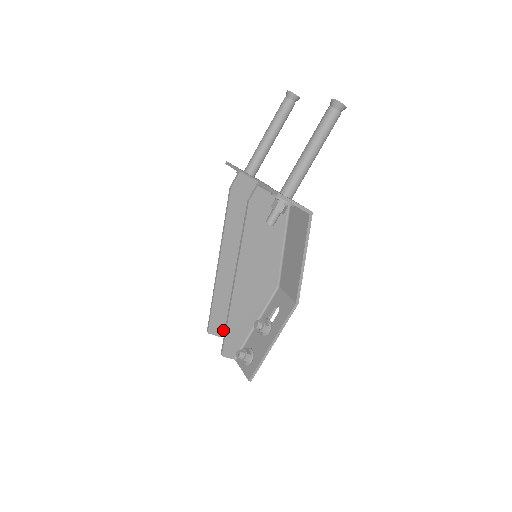
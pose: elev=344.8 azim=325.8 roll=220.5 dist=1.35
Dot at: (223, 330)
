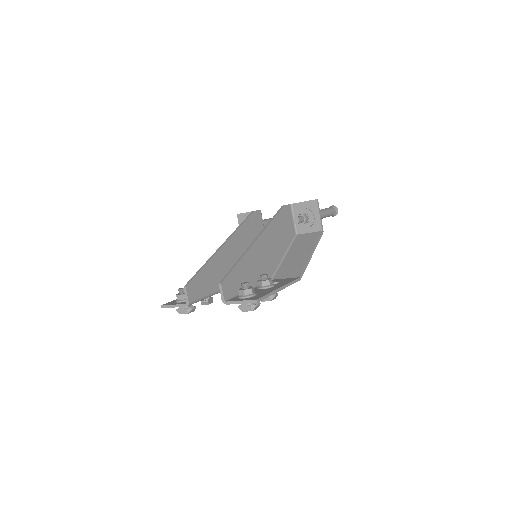
Dot at: (194, 300)
